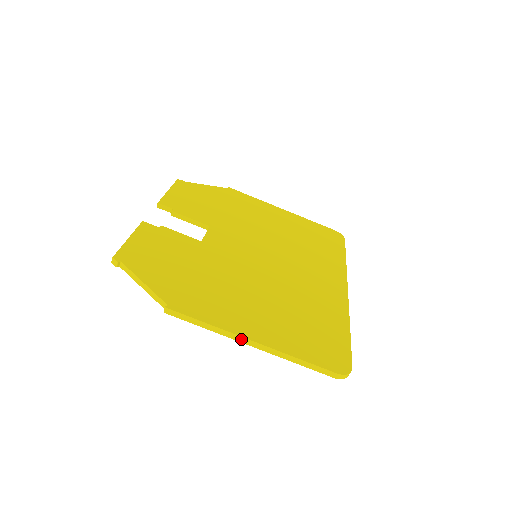
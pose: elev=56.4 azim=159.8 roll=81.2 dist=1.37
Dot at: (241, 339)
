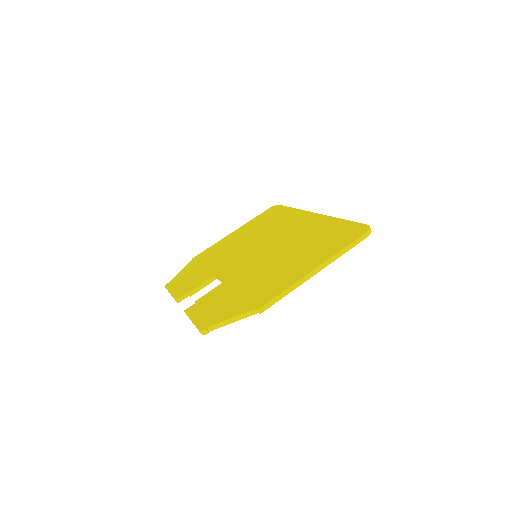
Dot at: (308, 277)
